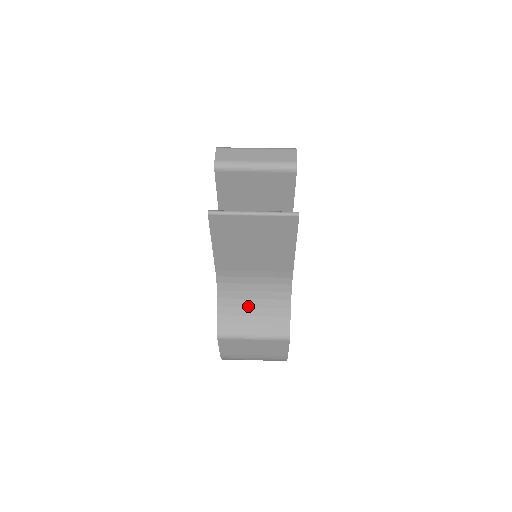
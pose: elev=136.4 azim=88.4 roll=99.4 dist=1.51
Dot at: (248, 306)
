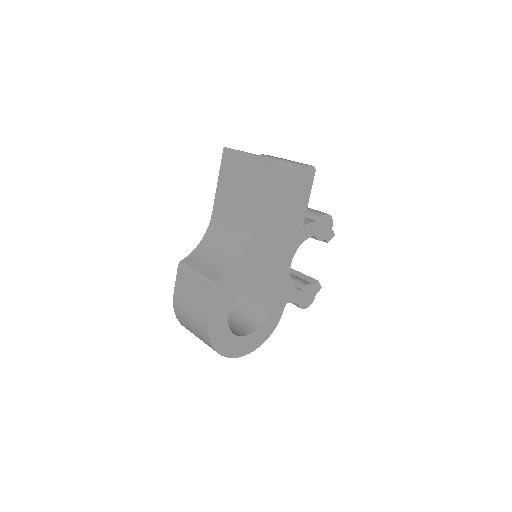
Dot at: (213, 253)
